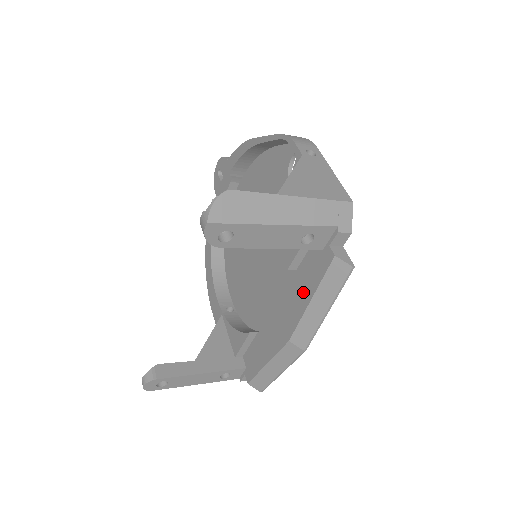
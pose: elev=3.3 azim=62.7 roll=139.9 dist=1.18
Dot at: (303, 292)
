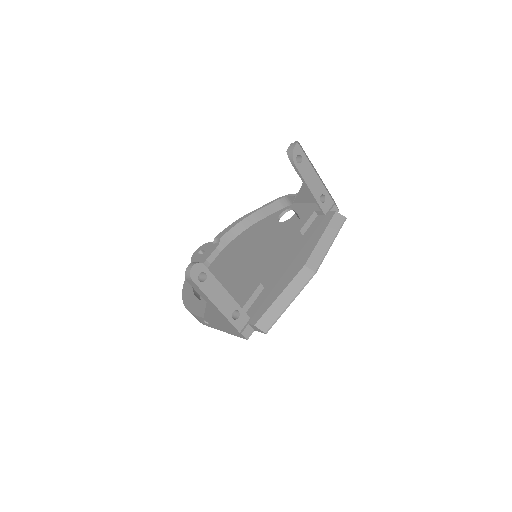
Dot at: (313, 238)
